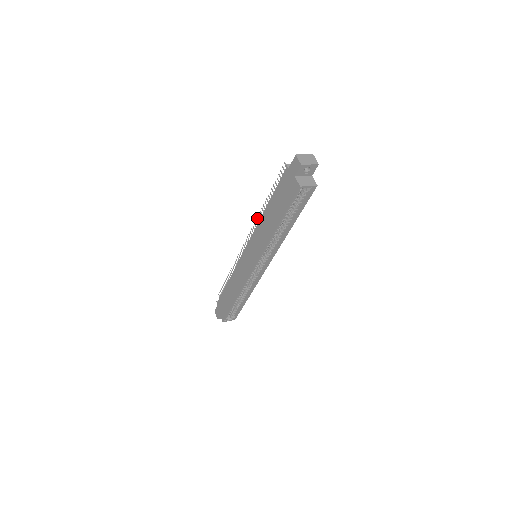
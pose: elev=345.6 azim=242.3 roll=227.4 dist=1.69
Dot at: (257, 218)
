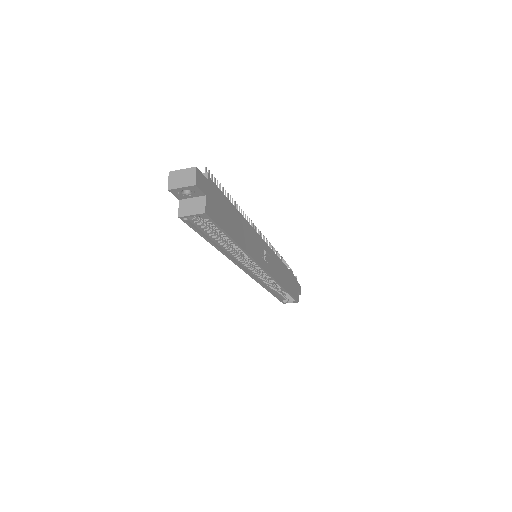
Dot at: occluded
